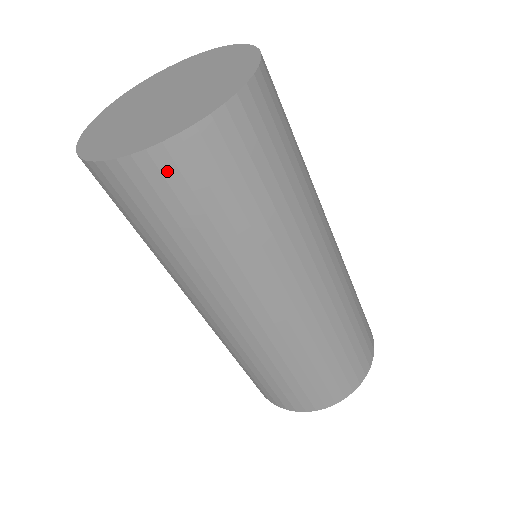
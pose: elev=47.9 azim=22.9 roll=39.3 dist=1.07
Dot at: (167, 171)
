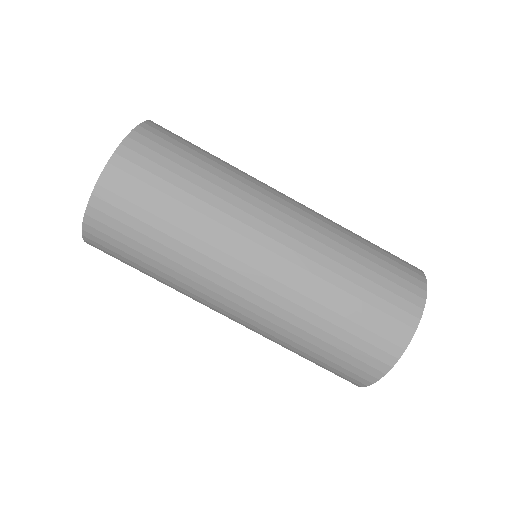
Dot at: (133, 159)
